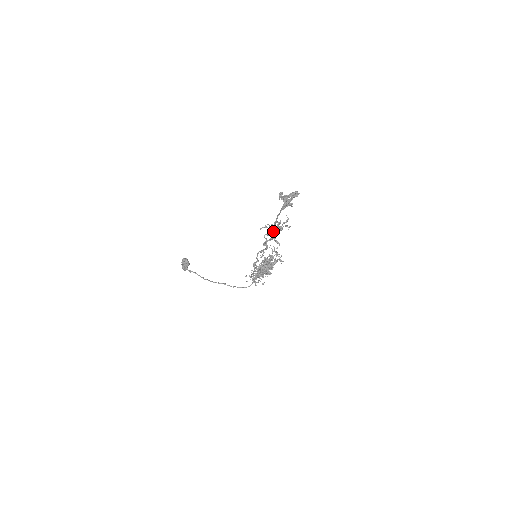
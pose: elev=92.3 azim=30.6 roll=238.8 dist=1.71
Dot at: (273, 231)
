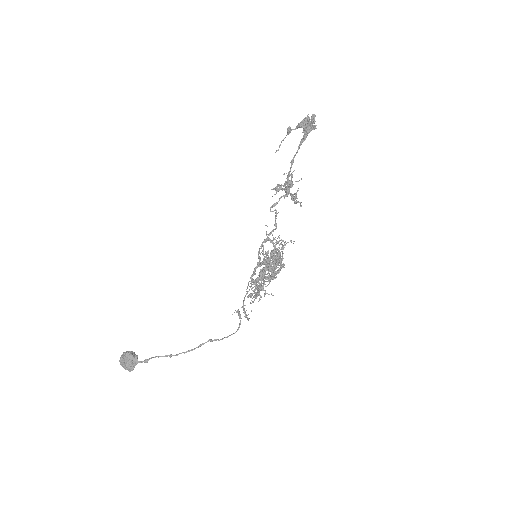
Dot at: (289, 186)
